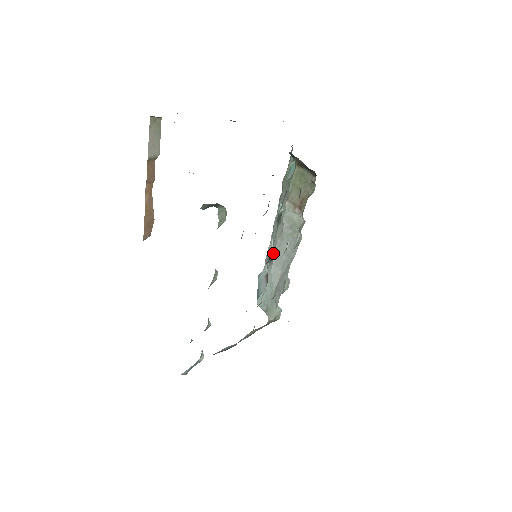
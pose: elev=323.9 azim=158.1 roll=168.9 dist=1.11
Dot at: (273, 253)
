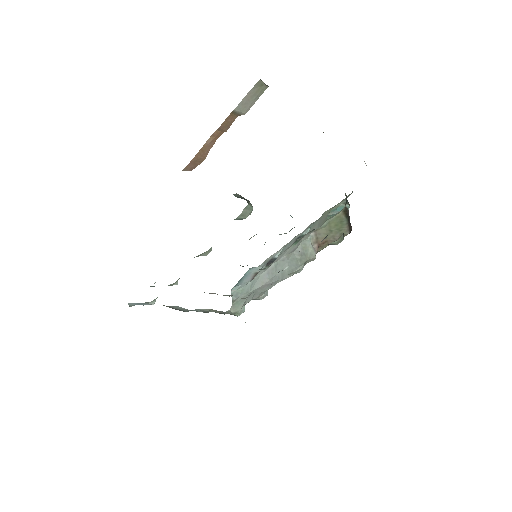
Dot at: occluded
